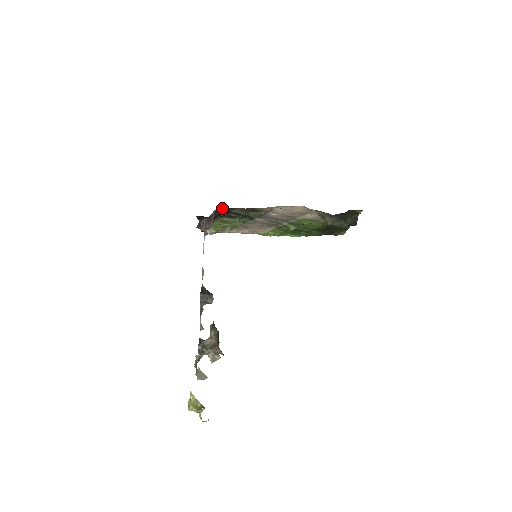
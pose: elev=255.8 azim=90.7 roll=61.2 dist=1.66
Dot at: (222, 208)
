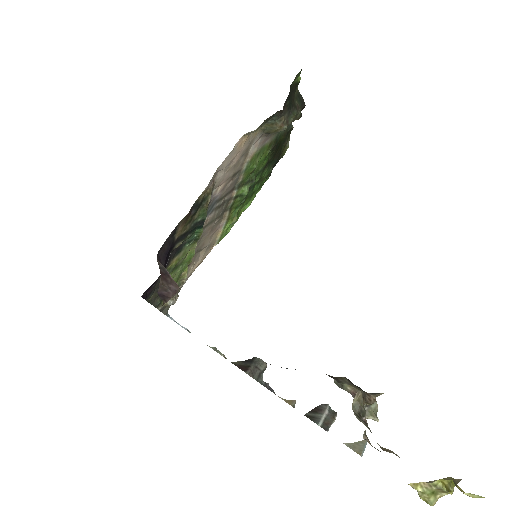
Dot at: (161, 247)
